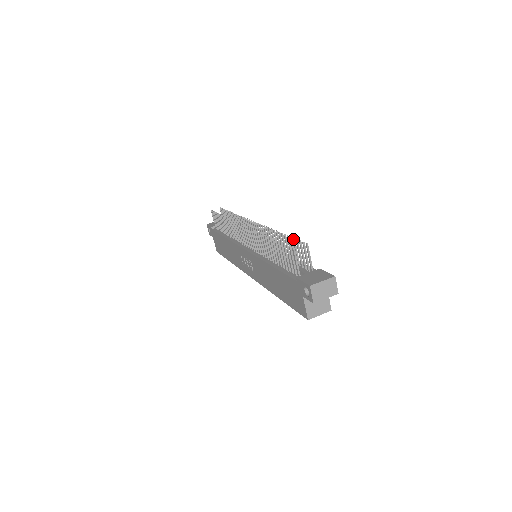
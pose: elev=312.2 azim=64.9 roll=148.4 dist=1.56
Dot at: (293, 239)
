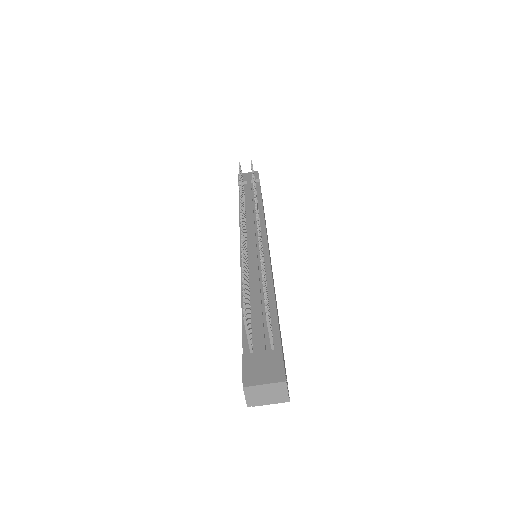
Dot at: (263, 288)
